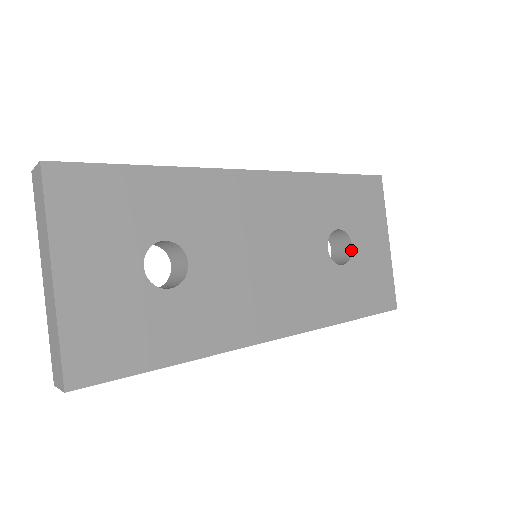
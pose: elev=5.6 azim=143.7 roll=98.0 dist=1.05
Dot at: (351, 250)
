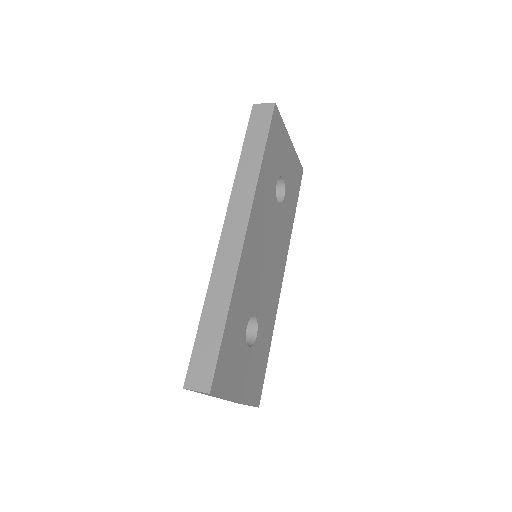
Dot at: (283, 181)
